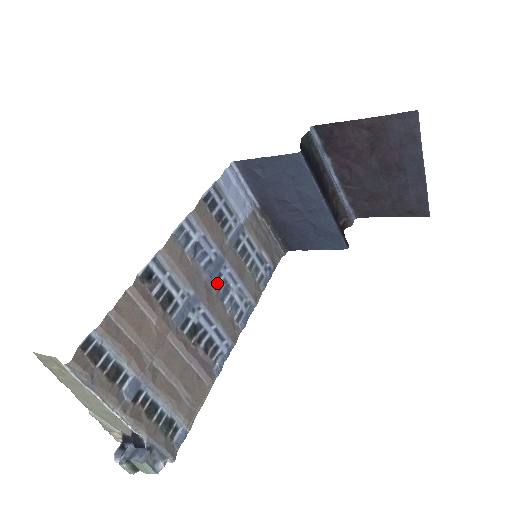
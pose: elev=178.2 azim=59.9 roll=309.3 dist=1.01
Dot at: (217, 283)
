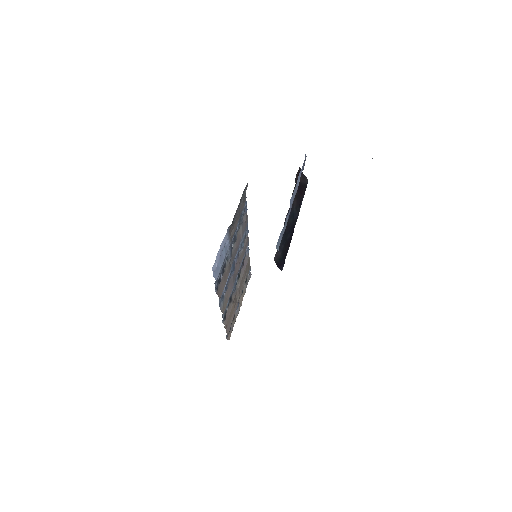
Dot at: (235, 262)
